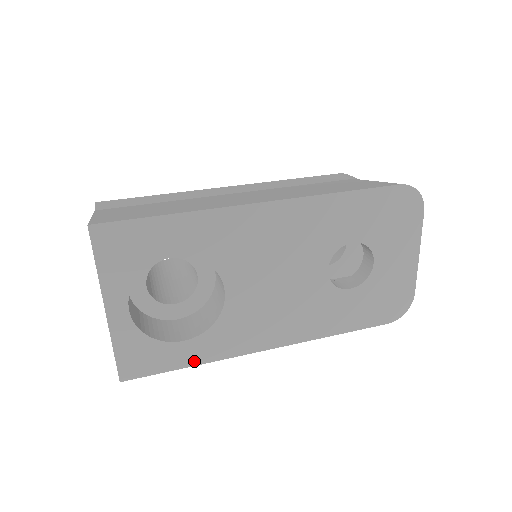
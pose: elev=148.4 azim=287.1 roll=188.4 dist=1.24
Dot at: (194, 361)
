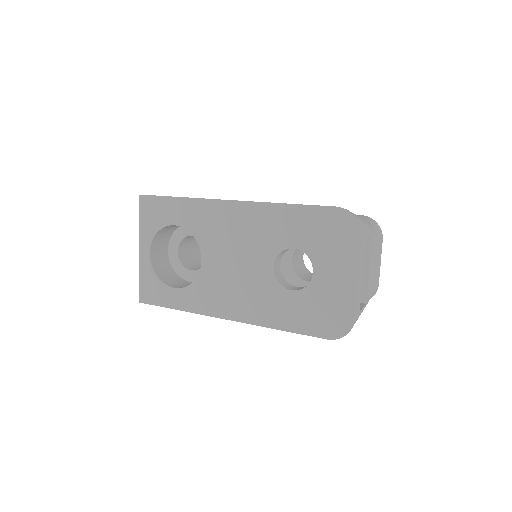
Dot at: (179, 306)
